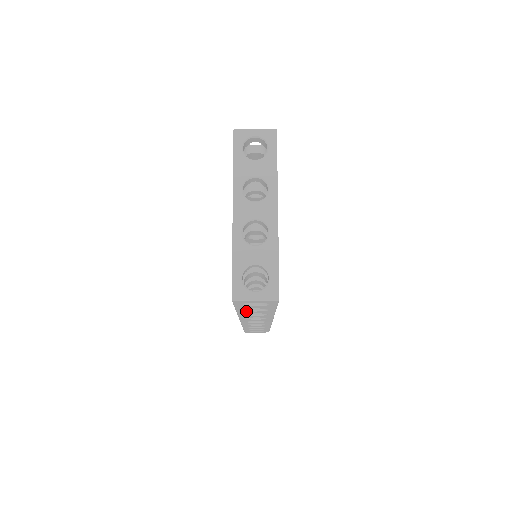
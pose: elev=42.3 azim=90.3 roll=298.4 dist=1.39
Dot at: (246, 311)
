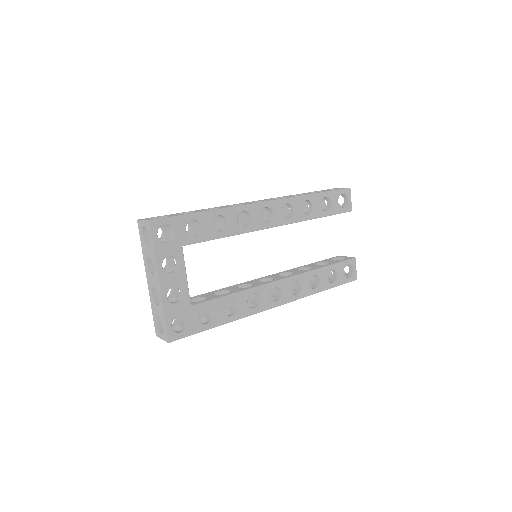
Dot at: occluded
